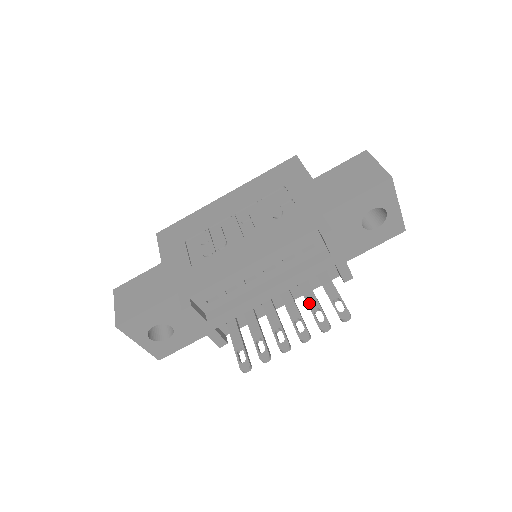
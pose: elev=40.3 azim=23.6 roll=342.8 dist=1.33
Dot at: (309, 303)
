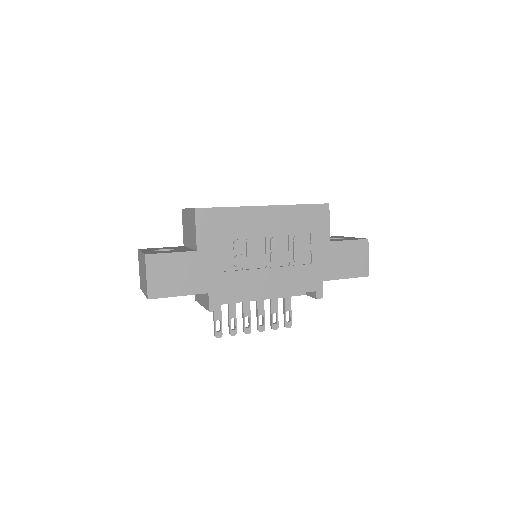
Dot at: (273, 307)
